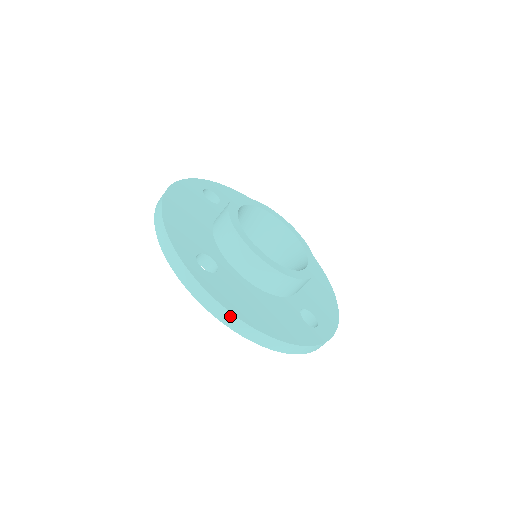
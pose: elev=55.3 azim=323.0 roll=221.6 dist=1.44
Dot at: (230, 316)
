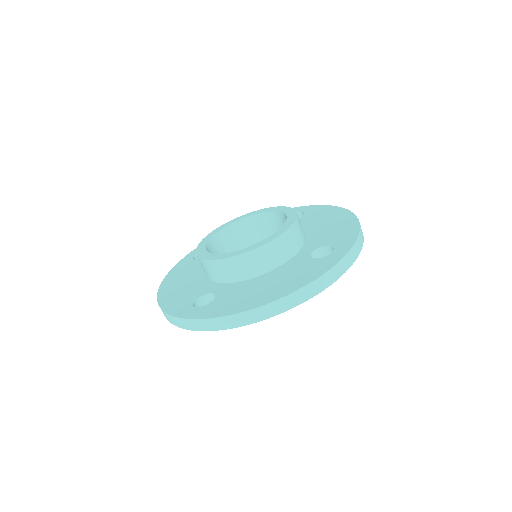
Dot at: (236, 317)
